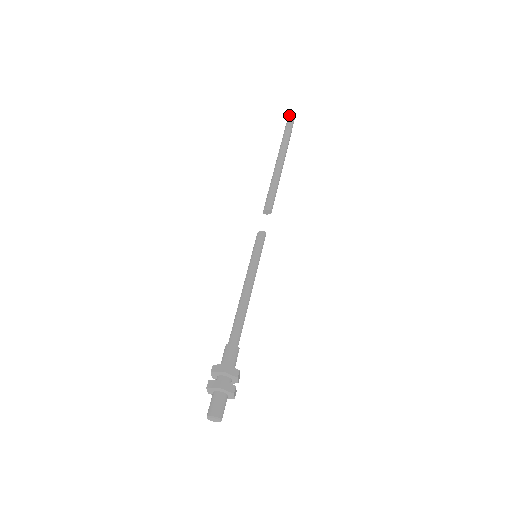
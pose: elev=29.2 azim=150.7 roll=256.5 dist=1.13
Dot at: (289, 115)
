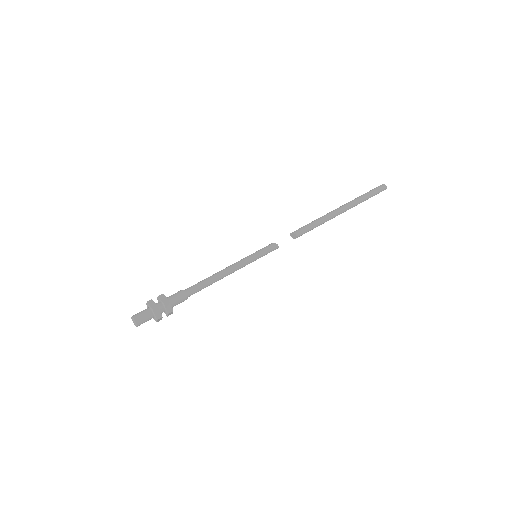
Dot at: (380, 185)
